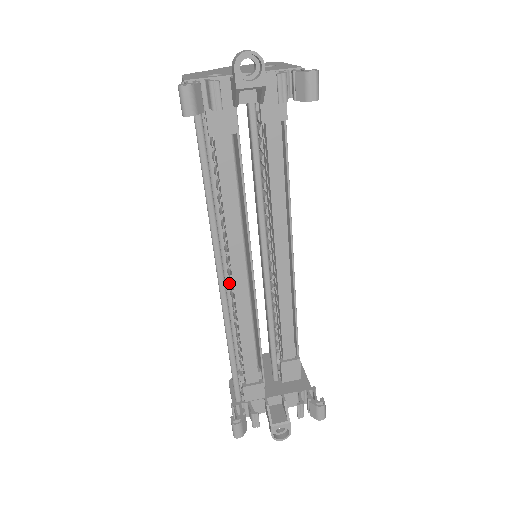
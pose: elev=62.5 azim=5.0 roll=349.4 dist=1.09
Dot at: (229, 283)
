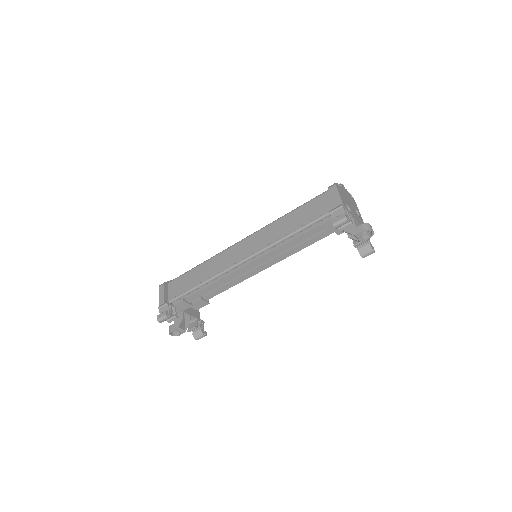
Dot at: occluded
